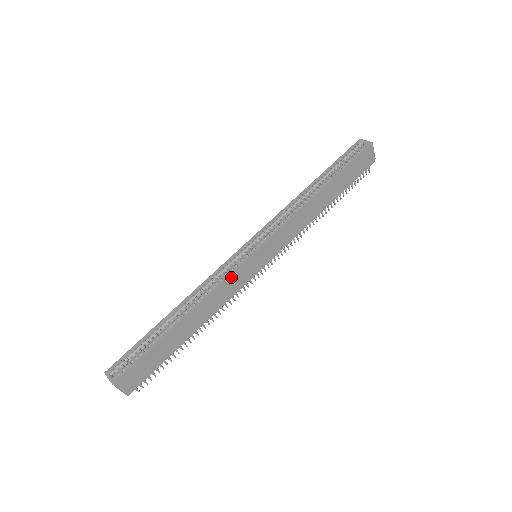
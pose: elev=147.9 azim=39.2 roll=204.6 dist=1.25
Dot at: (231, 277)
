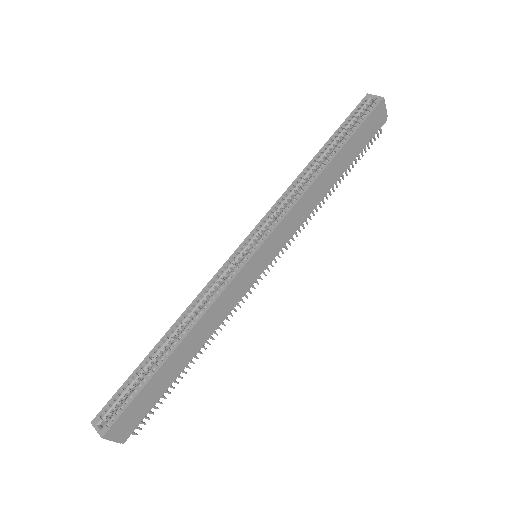
Dot at: (229, 288)
